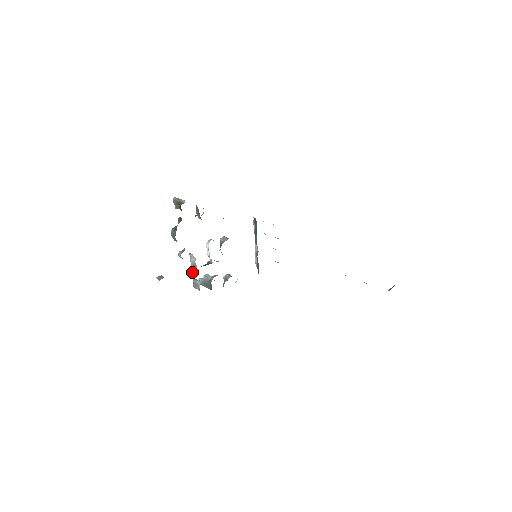
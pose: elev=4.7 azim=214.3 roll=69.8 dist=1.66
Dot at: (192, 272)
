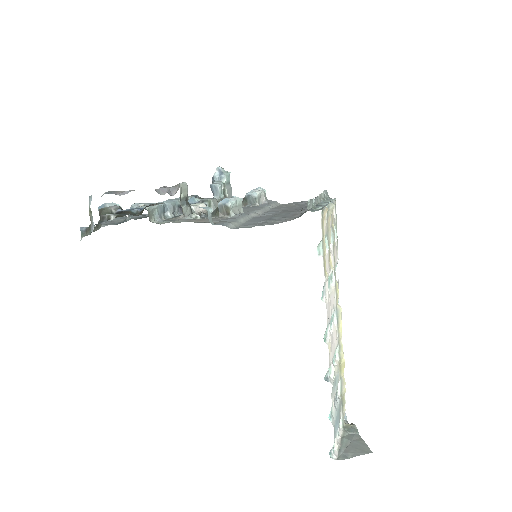
Dot at: occluded
